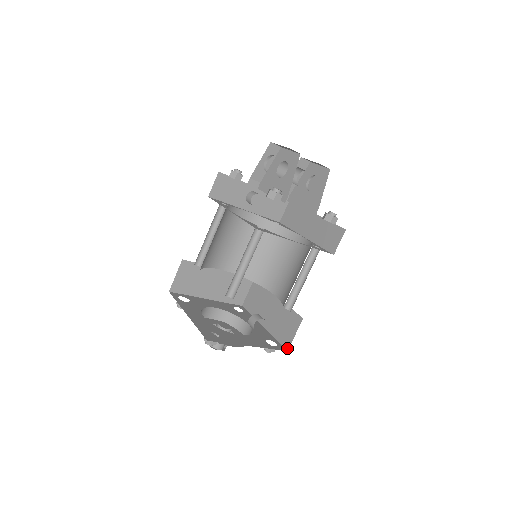
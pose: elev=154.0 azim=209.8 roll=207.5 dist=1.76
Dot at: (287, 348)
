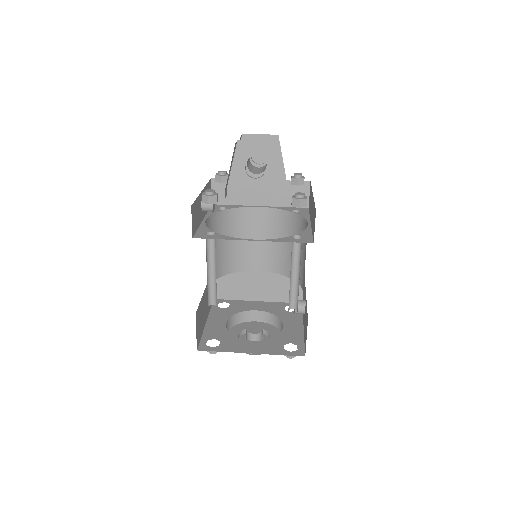
Dot at: occluded
